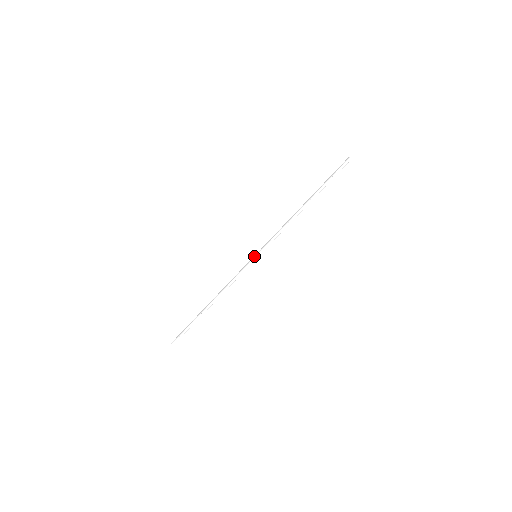
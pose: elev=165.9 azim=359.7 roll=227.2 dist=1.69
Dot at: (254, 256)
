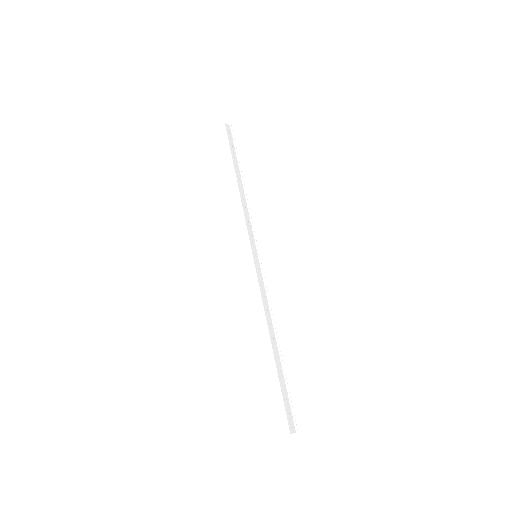
Dot at: (254, 258)
